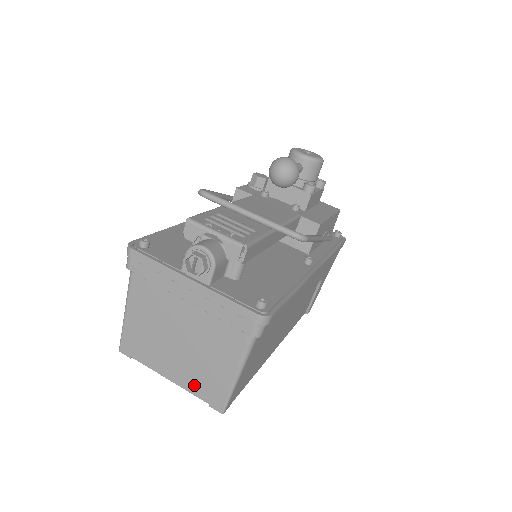
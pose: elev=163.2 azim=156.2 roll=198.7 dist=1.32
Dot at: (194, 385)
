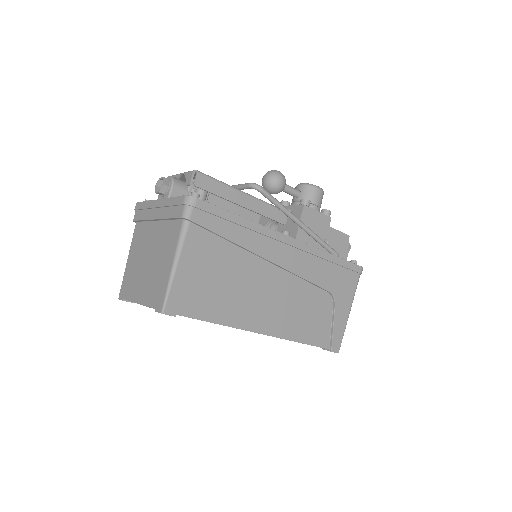
Dot at: (150, 296)
